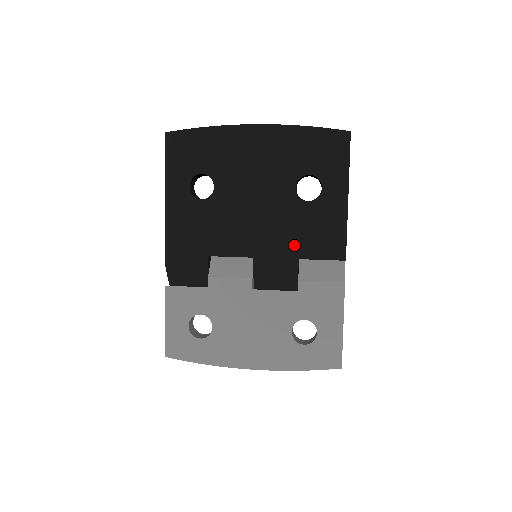
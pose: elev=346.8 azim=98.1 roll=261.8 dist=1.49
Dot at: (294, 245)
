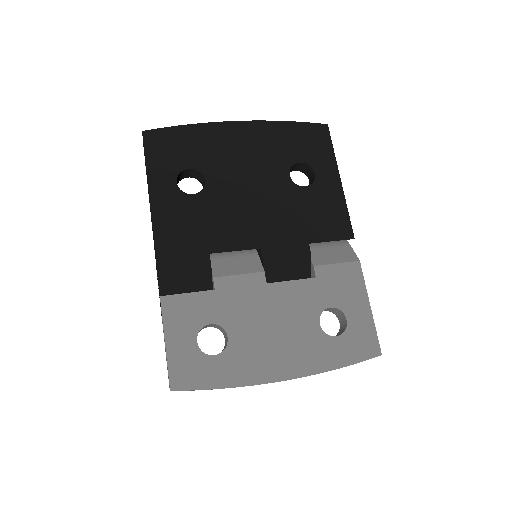
Dot at: (301, 230)
